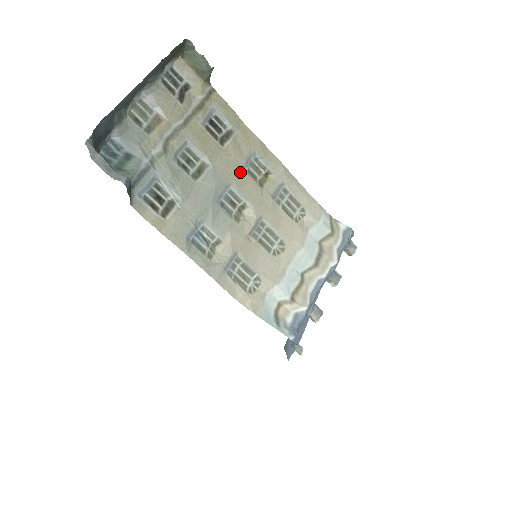
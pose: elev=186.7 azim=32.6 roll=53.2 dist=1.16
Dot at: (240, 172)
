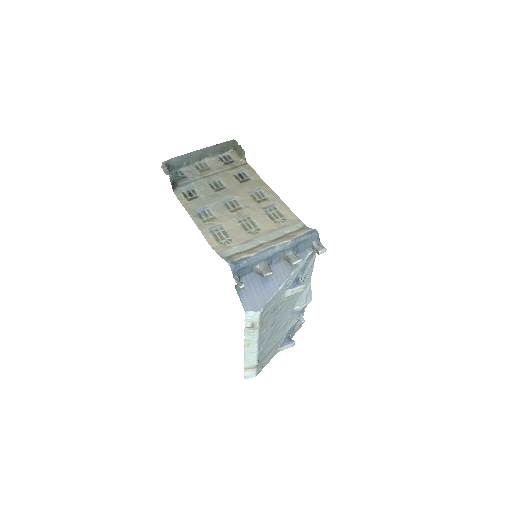
Dot at: (245, 194)
